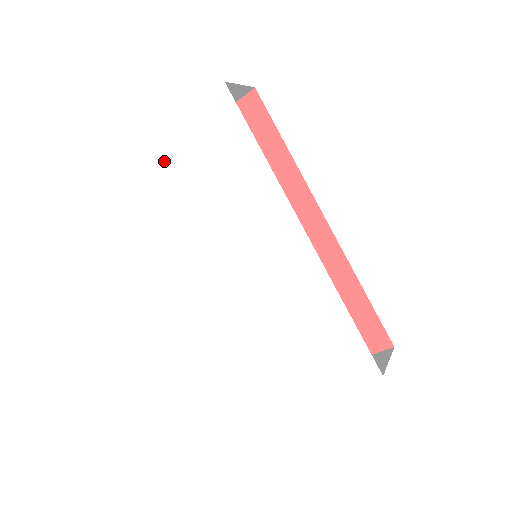
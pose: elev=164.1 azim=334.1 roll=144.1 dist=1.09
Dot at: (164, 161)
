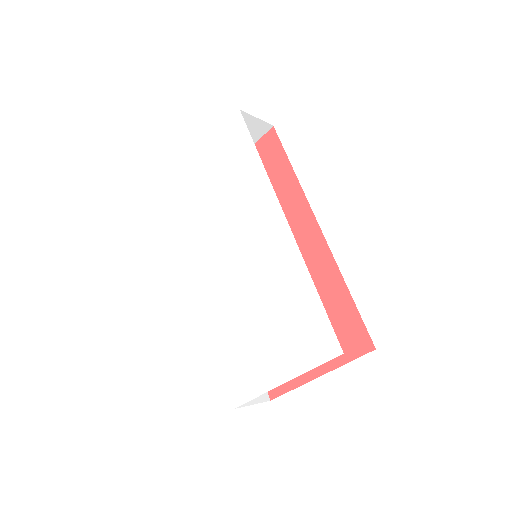
Dot at: (194, 176)
